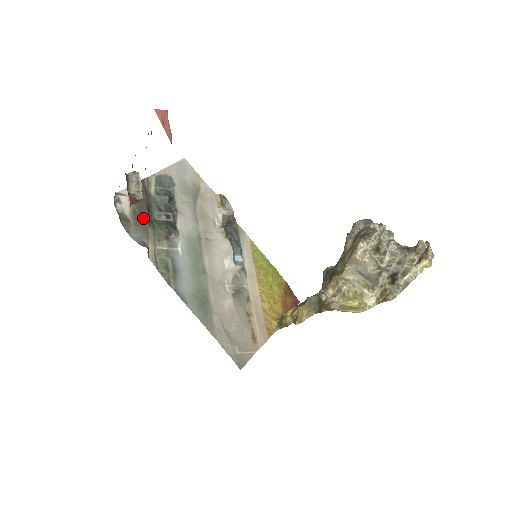
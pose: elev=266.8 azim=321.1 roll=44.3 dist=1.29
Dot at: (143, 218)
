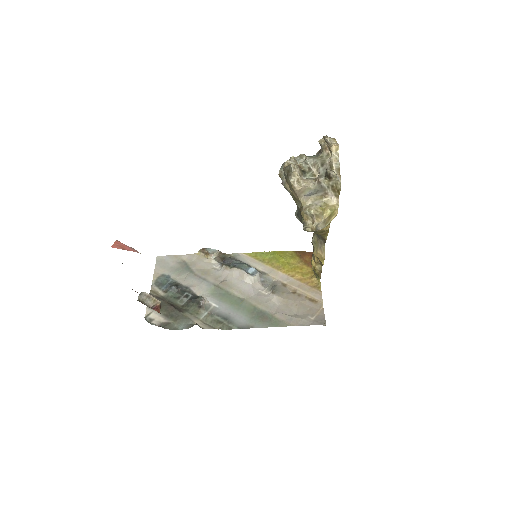
Dot at: (175, 313)
